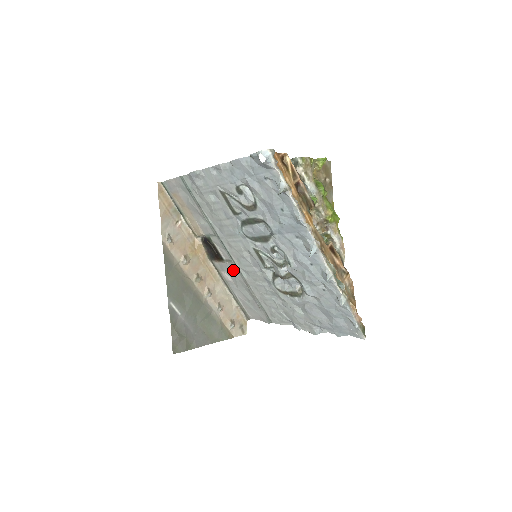
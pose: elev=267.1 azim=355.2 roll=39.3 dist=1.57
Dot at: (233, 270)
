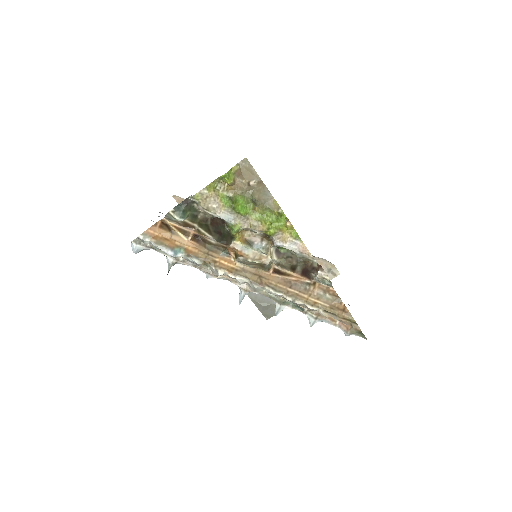
Dot at: occluded
